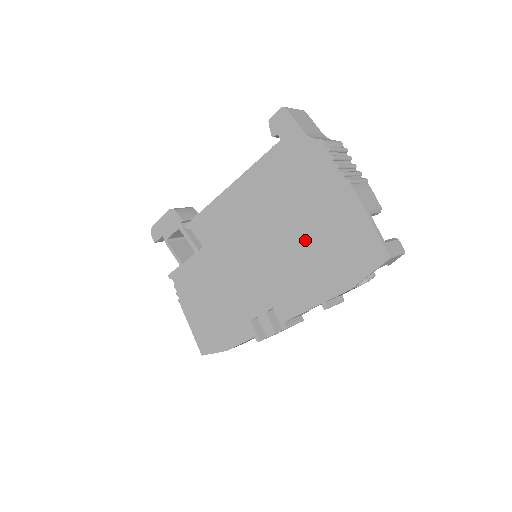
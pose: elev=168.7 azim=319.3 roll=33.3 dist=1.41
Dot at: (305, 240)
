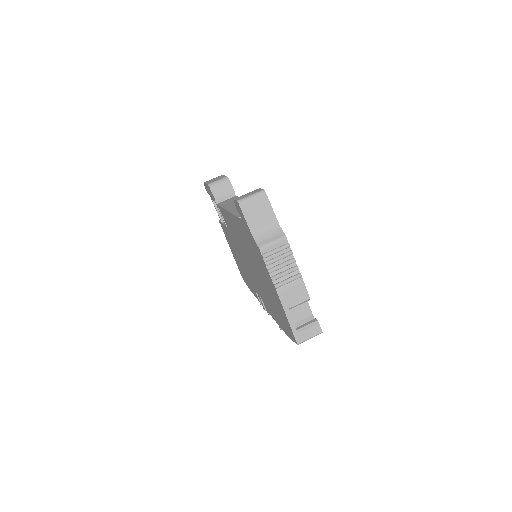
Dot at: (265, 288)
